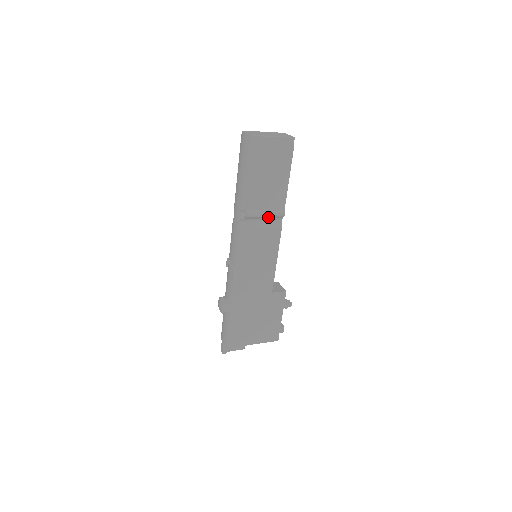
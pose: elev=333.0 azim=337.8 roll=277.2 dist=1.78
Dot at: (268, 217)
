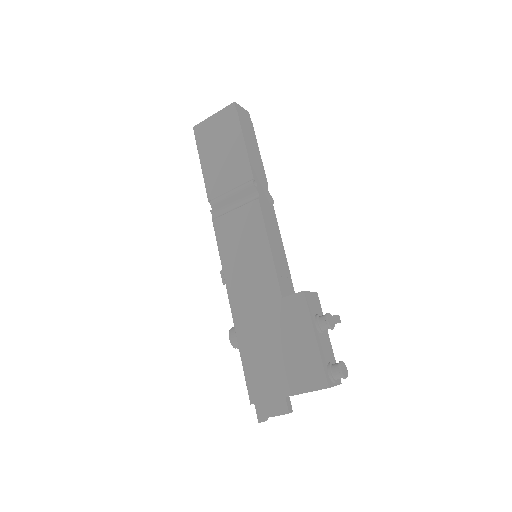
Dot at: (237, 196)
